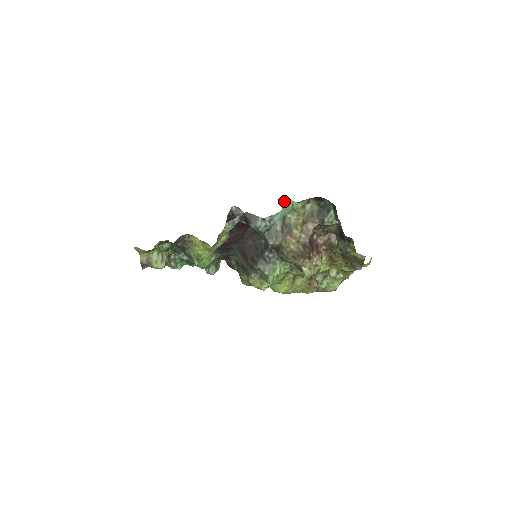
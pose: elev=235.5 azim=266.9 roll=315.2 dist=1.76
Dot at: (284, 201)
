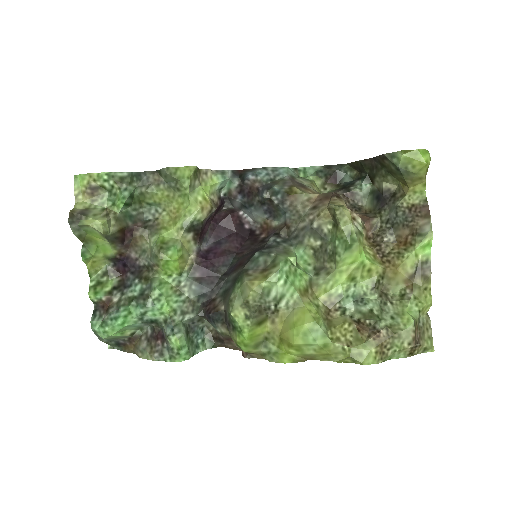
Dot at: (291, 168)
